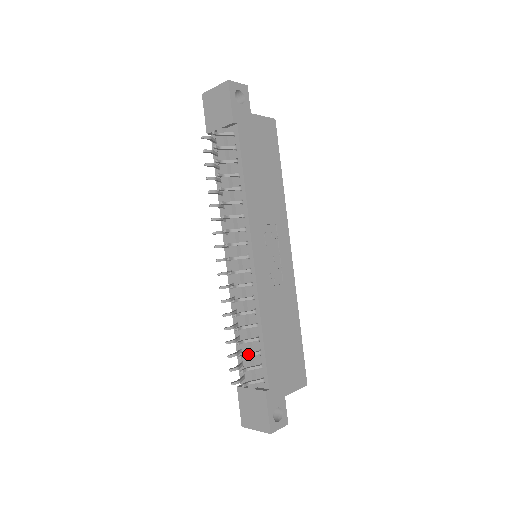
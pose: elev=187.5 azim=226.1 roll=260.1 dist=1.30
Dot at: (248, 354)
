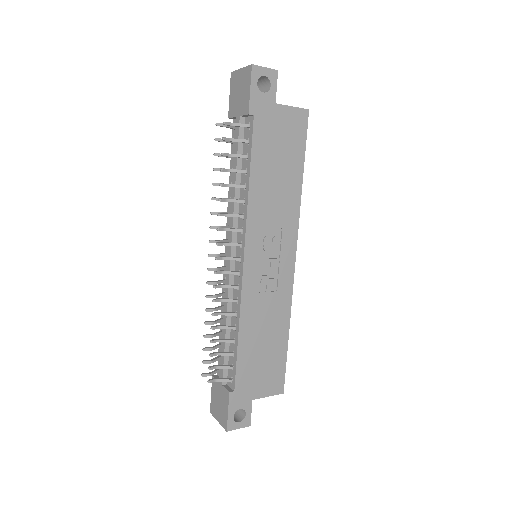
Dot at: (221, 353)
